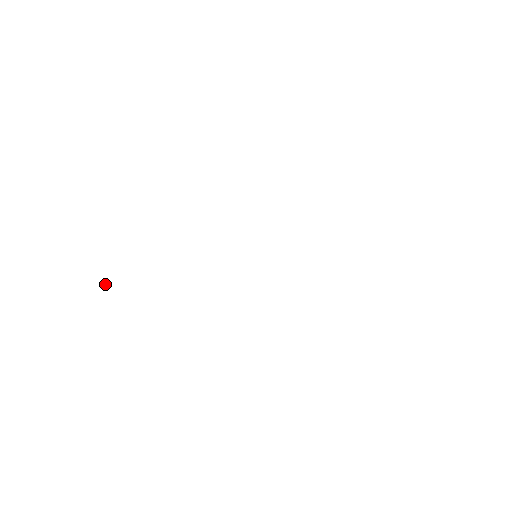
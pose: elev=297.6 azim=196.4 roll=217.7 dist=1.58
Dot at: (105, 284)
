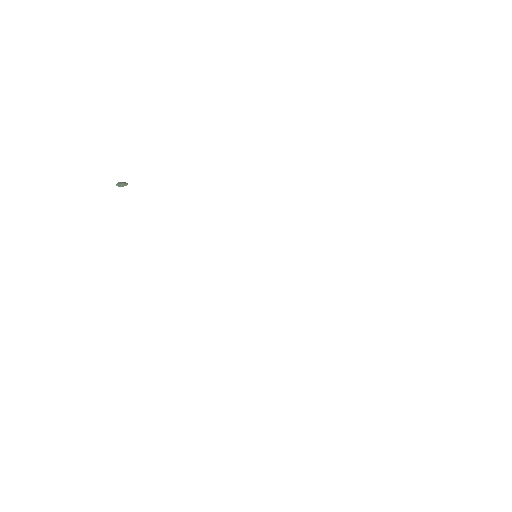
Dot at: occluded
